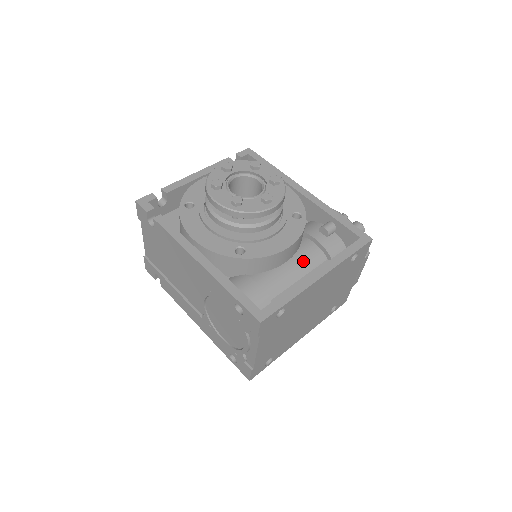
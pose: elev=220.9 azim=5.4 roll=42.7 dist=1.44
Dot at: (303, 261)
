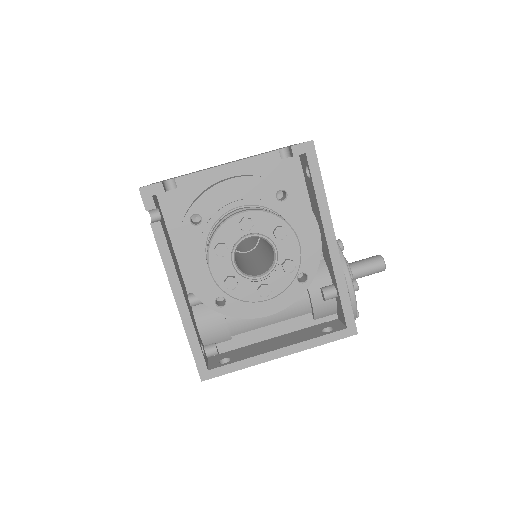
Dot at: (285, 311)
